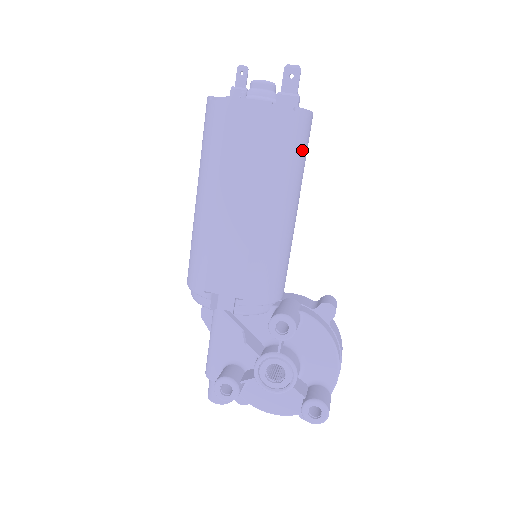
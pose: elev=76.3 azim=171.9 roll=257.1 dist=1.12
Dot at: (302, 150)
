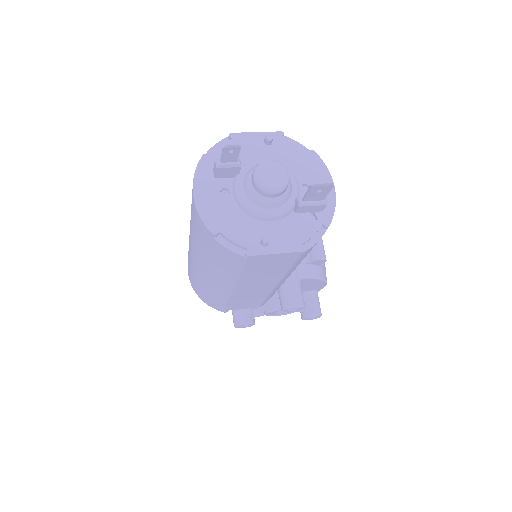
Dot at: occluded
